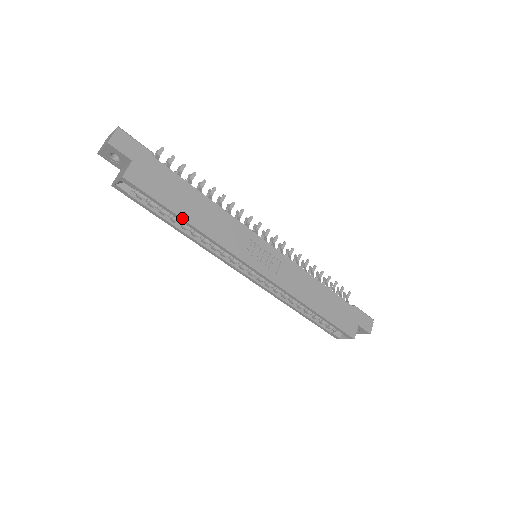
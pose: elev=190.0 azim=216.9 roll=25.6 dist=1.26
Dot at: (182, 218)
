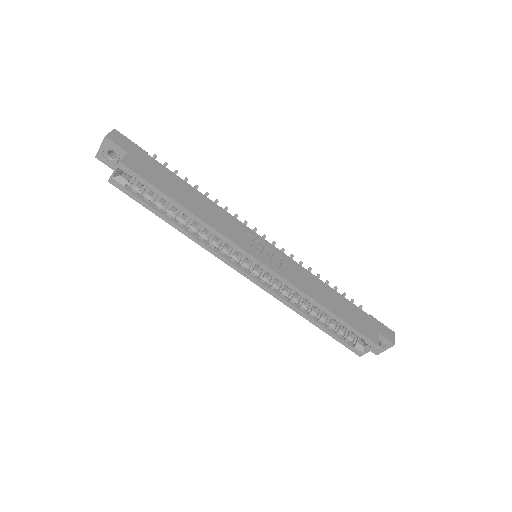
Dot at: (178, 203)
